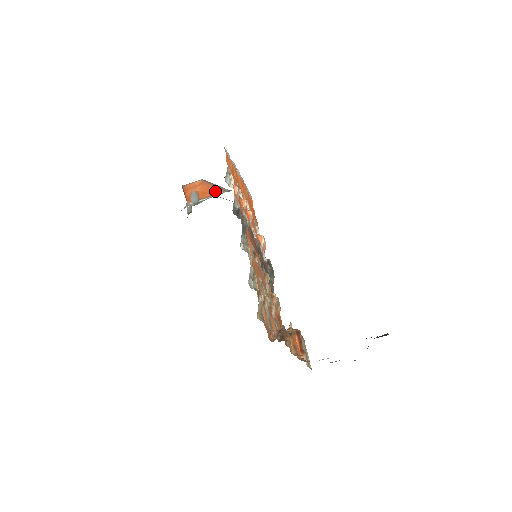
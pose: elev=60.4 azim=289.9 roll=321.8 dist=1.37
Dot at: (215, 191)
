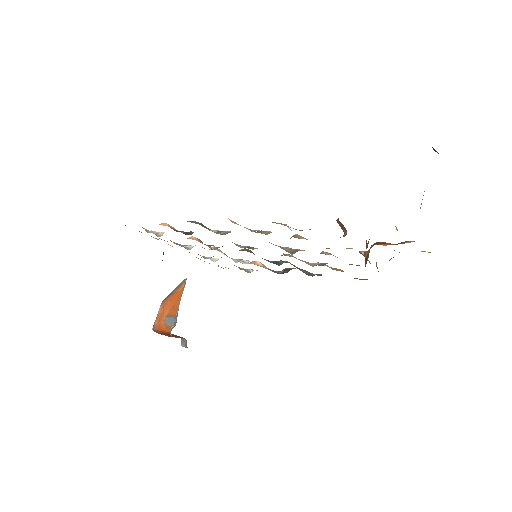
Dot at: (179, 293)
